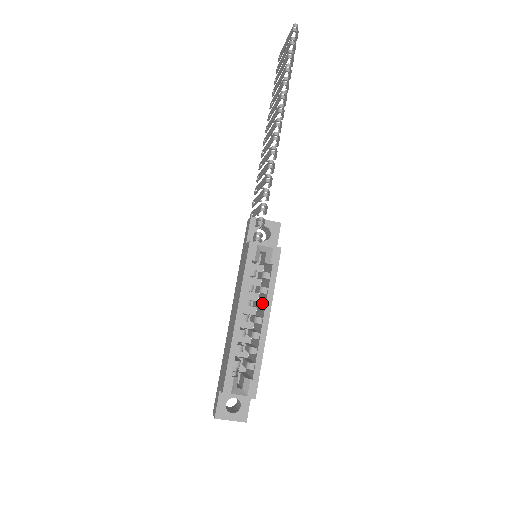
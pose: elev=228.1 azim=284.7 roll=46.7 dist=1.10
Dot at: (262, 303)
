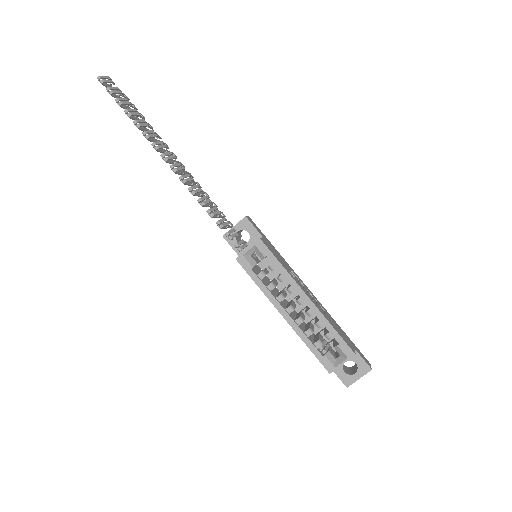
Dot at: (290, 288)
